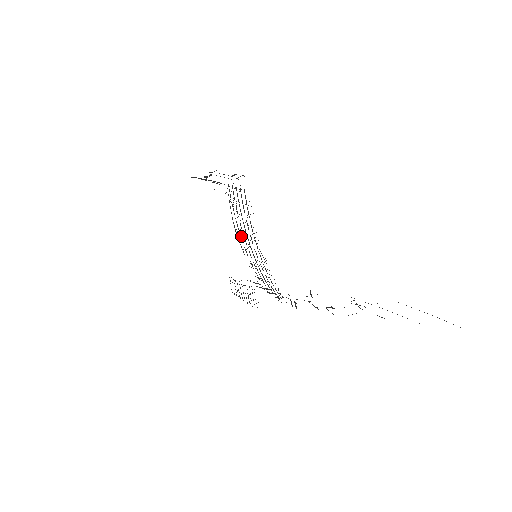
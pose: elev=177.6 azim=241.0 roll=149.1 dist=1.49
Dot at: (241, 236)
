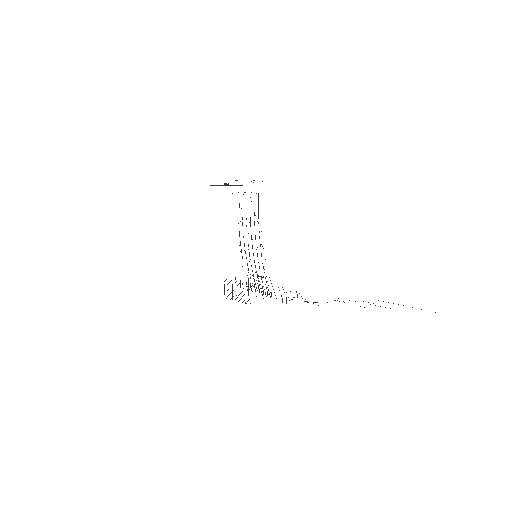
Dot at: occluded
